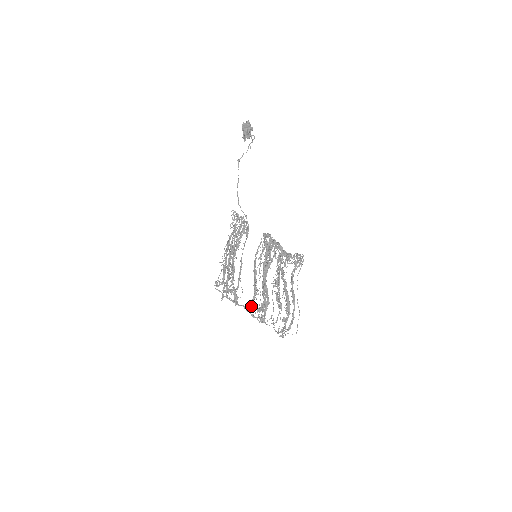
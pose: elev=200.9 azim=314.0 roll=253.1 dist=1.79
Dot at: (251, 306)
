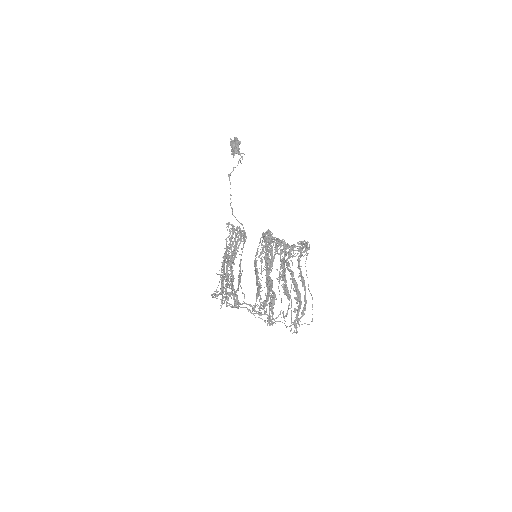
Dot at: (255, 305)
